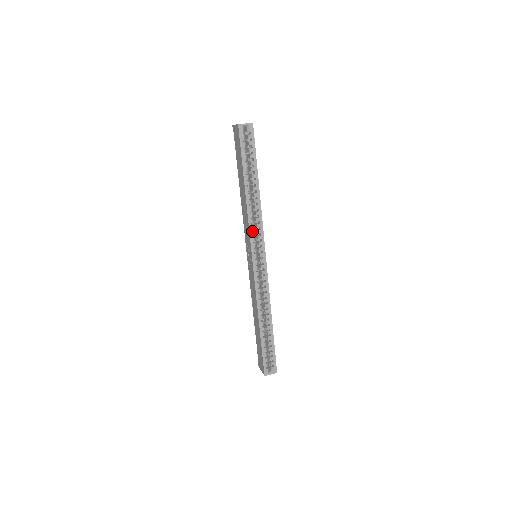
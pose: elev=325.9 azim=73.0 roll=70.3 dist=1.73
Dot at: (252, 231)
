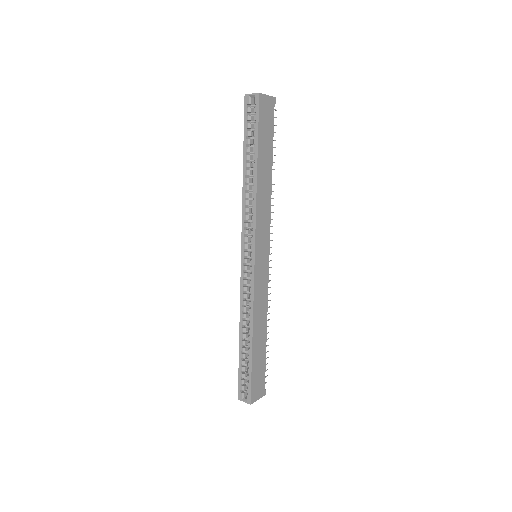
Dot at: (245, 223)
